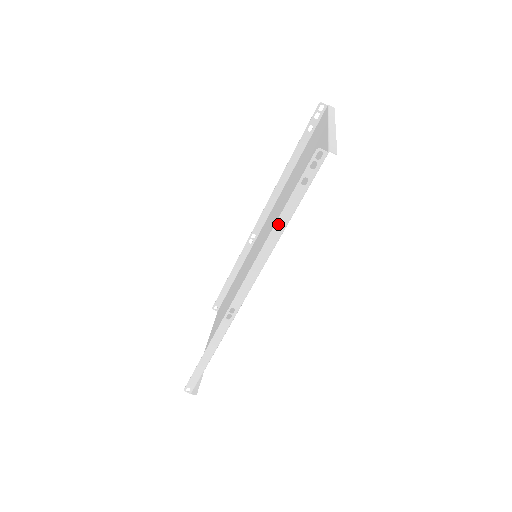
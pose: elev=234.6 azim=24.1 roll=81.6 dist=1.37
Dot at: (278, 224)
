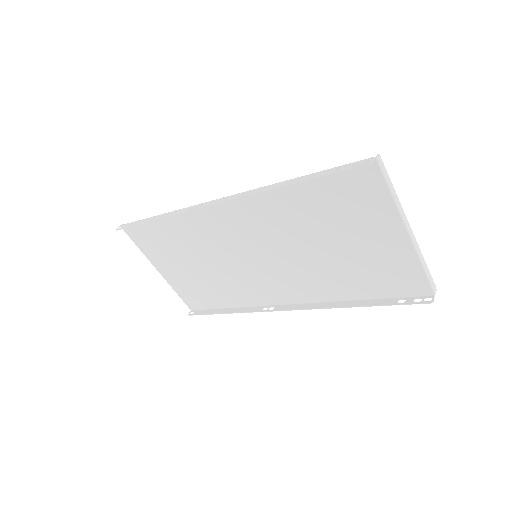
Dot at: (358, 305)
